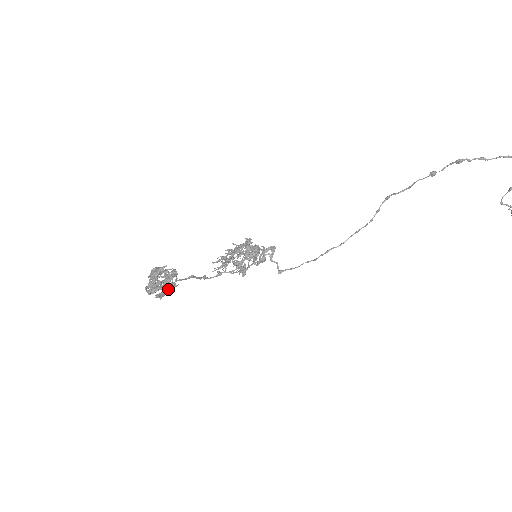
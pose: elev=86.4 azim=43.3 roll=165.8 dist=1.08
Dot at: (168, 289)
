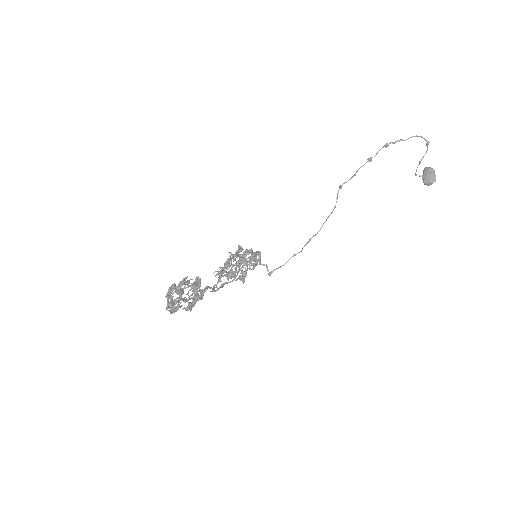
Dot at: (199, 296)
